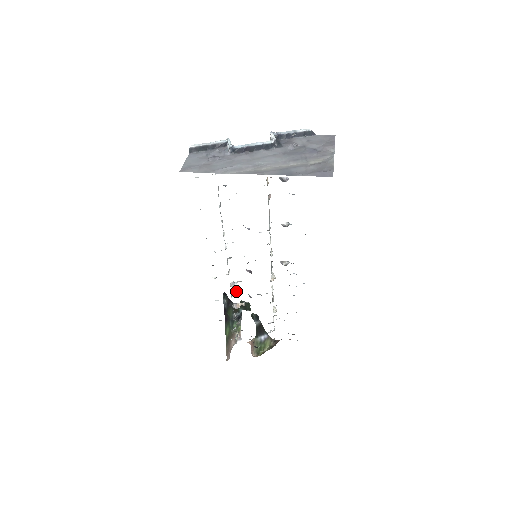
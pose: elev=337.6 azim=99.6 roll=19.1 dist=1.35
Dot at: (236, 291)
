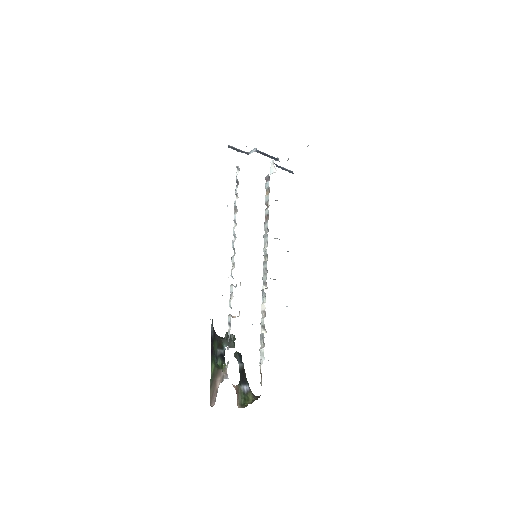
Dot at: occluded
